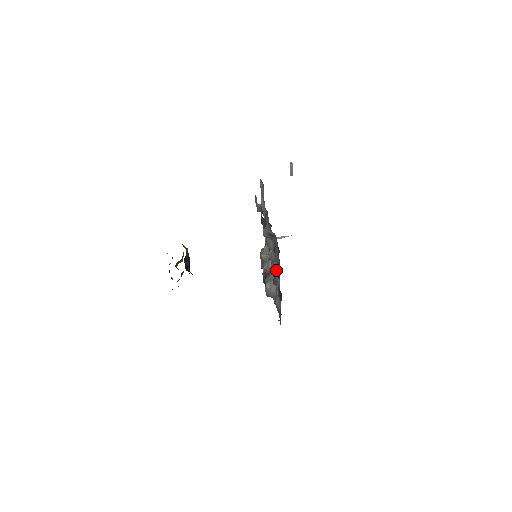
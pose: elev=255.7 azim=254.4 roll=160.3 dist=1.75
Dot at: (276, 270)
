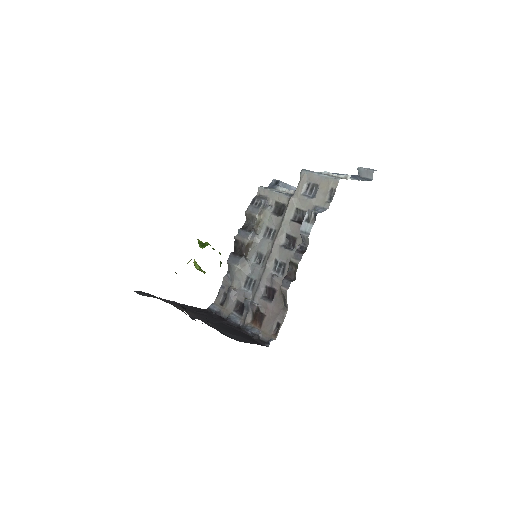
Dot at: (258, 315)
